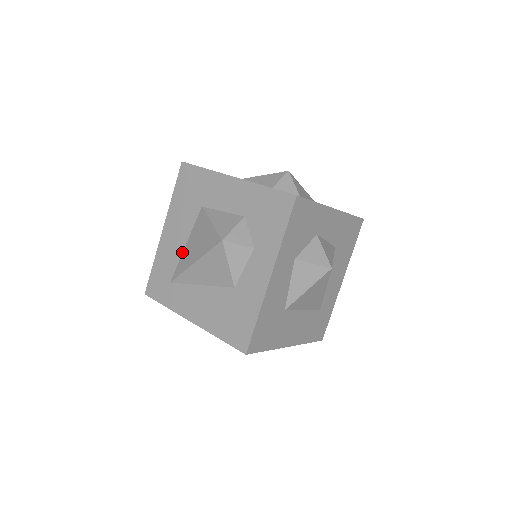
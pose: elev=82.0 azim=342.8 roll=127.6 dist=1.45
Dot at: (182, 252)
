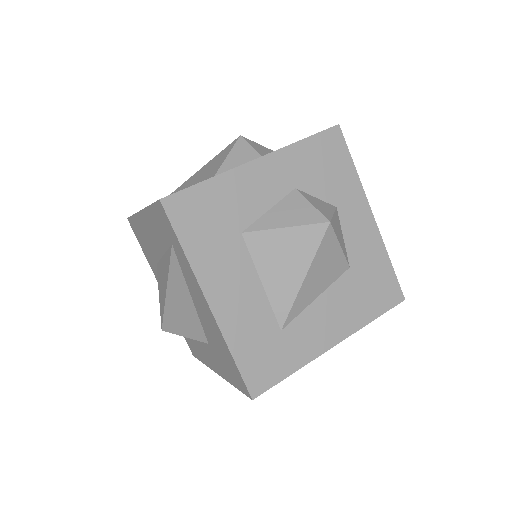
Dot at: occluded
